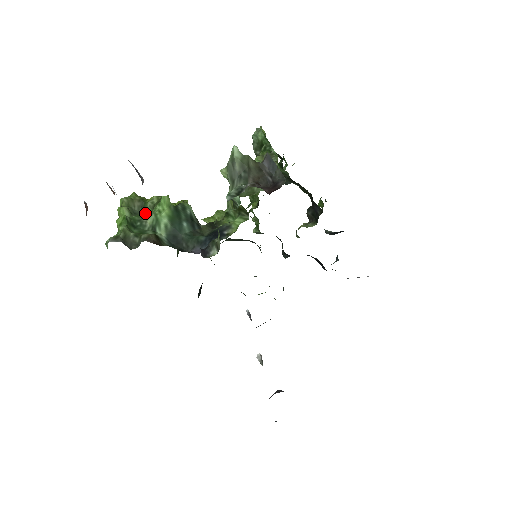
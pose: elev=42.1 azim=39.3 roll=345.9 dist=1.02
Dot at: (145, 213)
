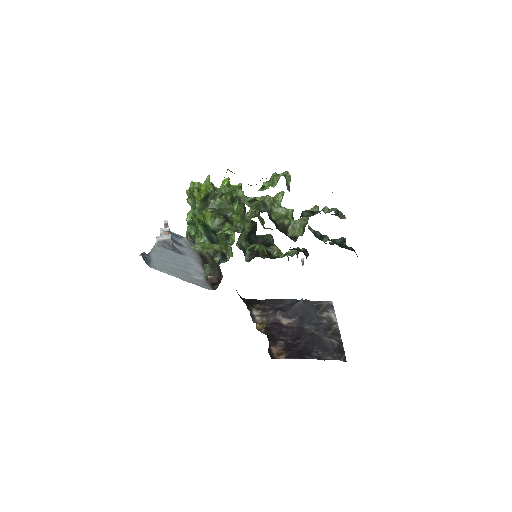
Dot at: (195, 216)
